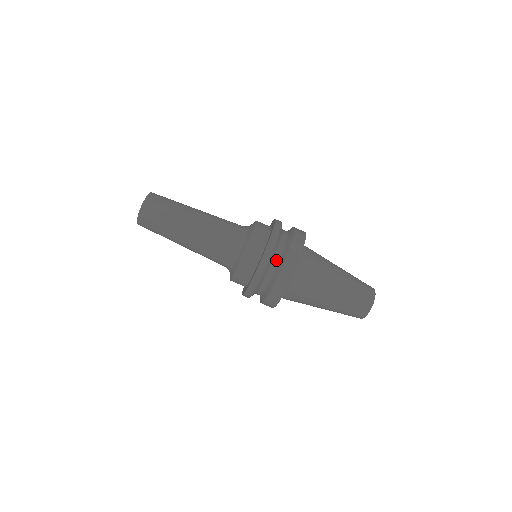
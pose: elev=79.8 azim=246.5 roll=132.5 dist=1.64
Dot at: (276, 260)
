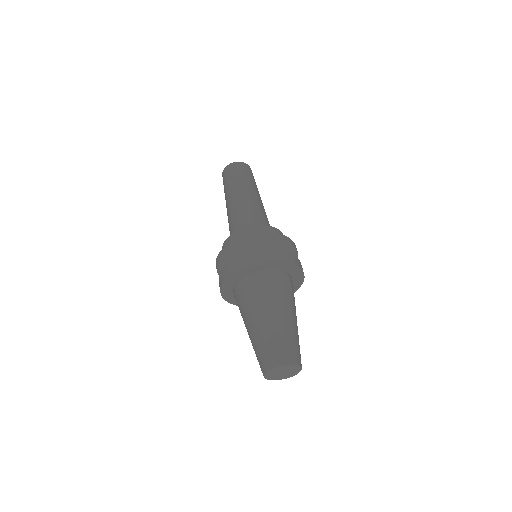
Dot at: occluded
